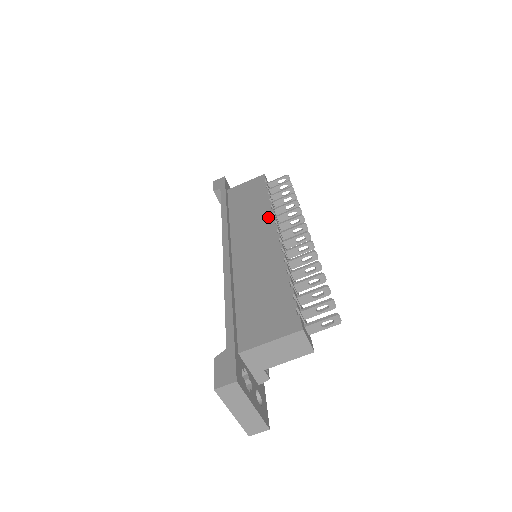
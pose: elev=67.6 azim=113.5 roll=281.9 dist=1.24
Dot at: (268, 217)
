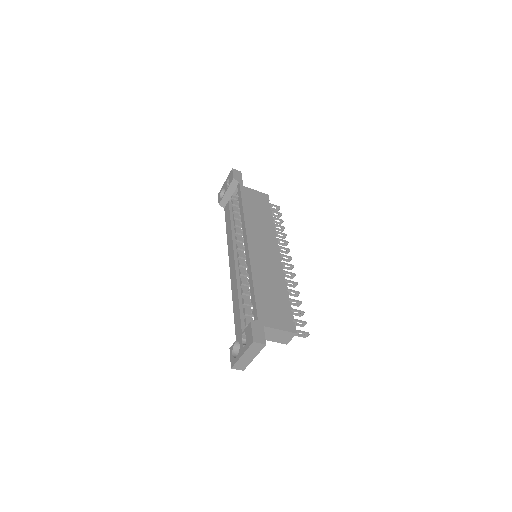
Dot at: (273, 237)
